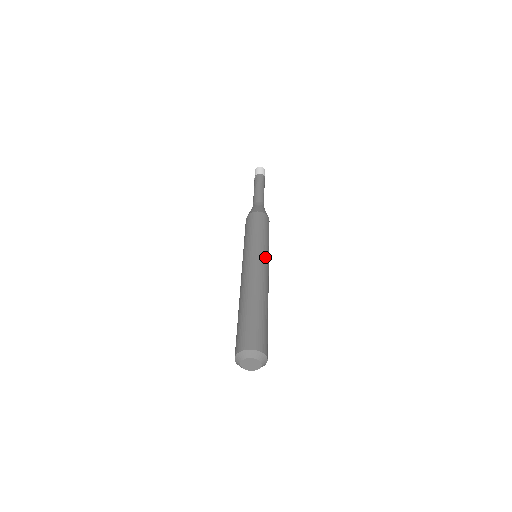
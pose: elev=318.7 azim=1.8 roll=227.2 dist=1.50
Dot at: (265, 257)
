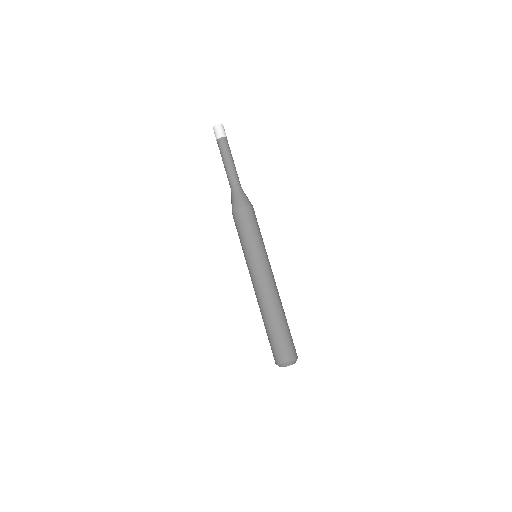
Dot at: (258, 264)
